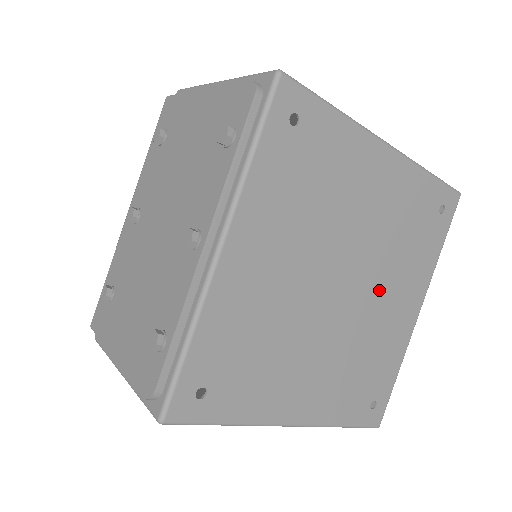
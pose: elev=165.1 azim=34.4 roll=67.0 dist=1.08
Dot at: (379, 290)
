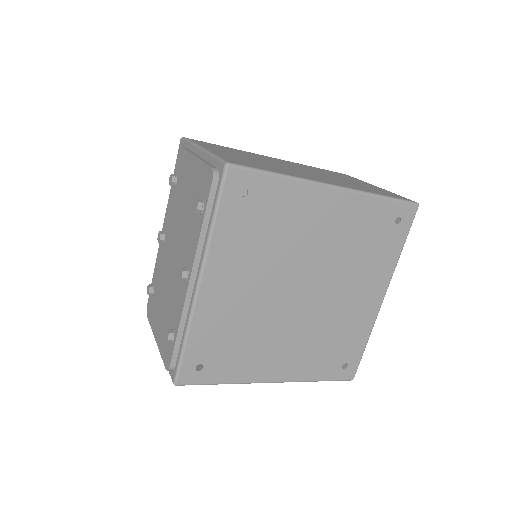
Dot at: (339, 289)
